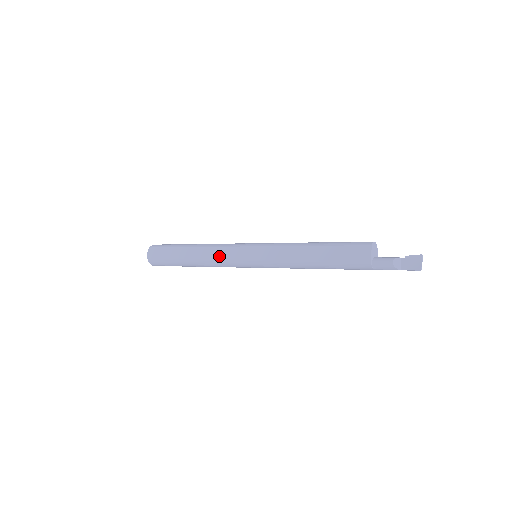
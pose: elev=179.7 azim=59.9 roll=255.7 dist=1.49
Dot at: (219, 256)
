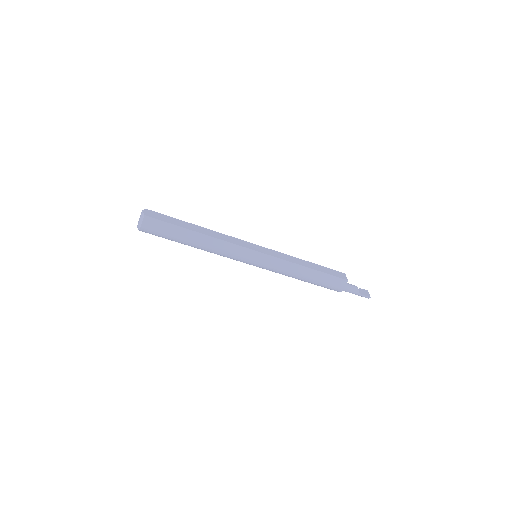
Dot at: (230, 241)
